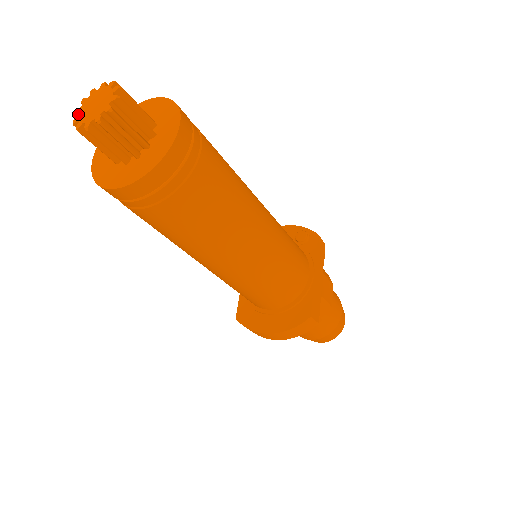
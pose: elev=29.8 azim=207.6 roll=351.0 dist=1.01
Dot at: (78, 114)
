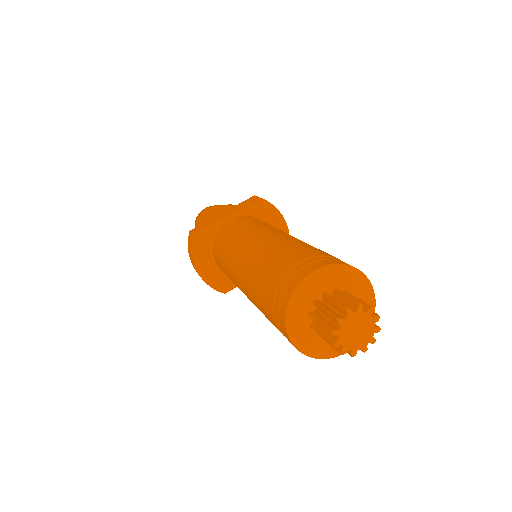
Dot at: (347, 319)
